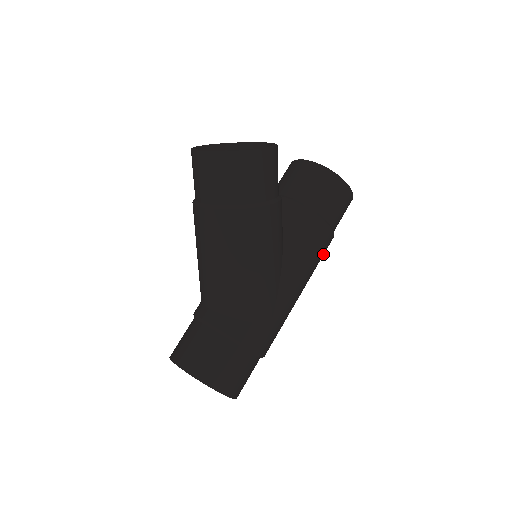
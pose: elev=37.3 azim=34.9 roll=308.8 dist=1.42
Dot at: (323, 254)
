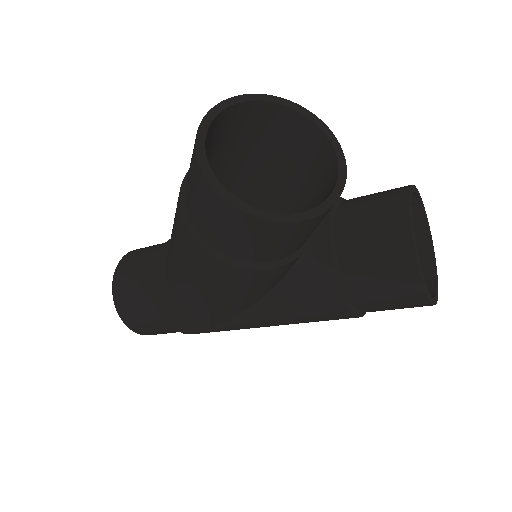
Dot at: occluded
